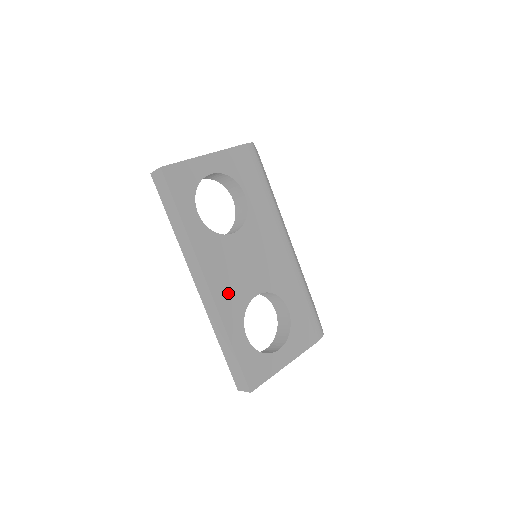
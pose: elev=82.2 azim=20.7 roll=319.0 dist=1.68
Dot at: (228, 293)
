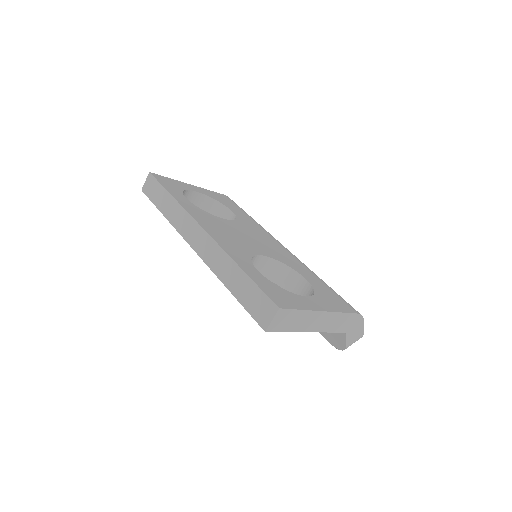
Dot at: (227, 241)
